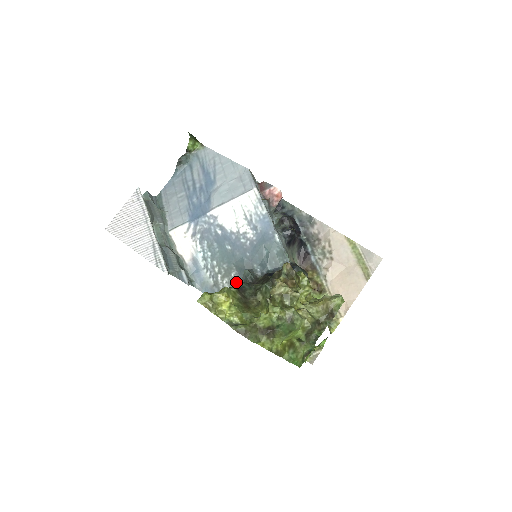
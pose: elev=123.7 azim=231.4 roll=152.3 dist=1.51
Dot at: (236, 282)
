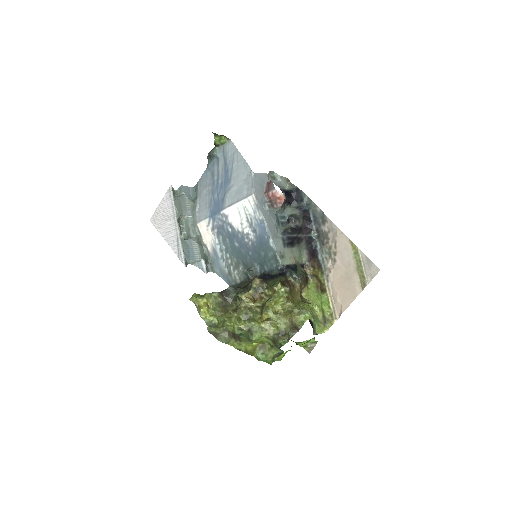
Dot at: (243, 275)
